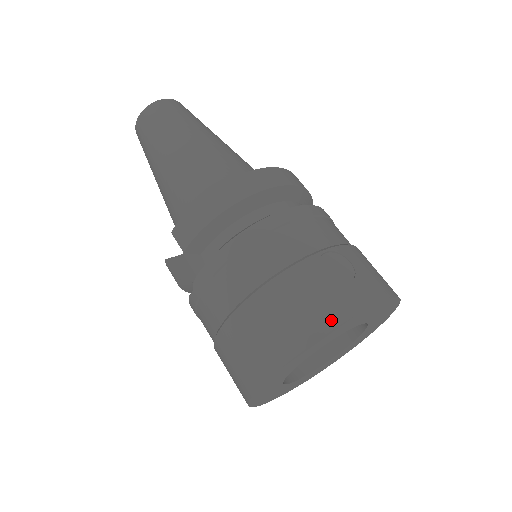
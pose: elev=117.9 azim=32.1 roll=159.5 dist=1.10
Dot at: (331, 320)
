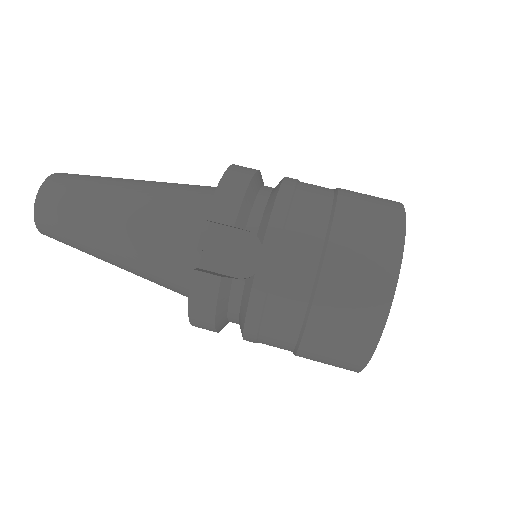
Dot at: (397, 205)
